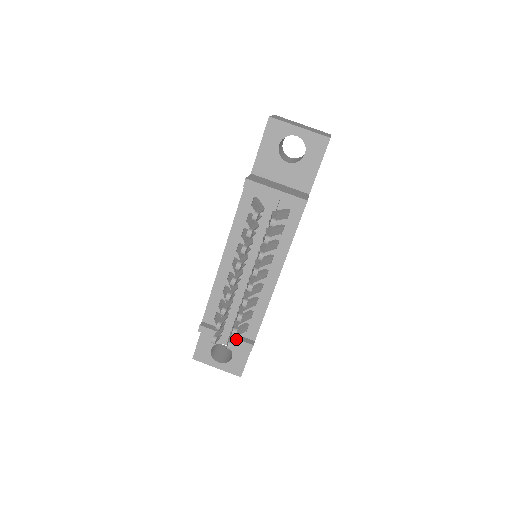
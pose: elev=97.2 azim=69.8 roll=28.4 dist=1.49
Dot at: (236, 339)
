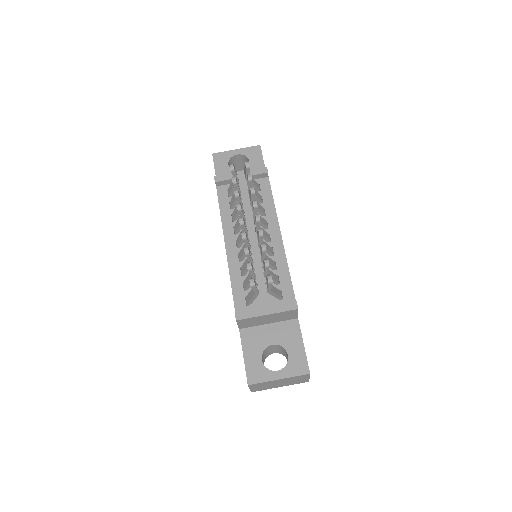
Dot at: (277, 305)
